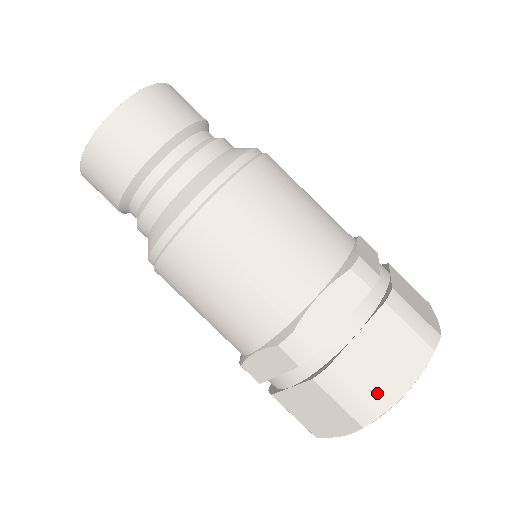
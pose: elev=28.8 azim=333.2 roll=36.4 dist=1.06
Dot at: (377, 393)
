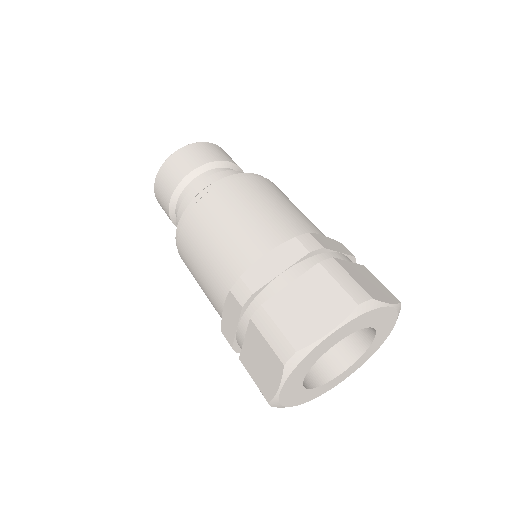
Dot at: (297, 332)
